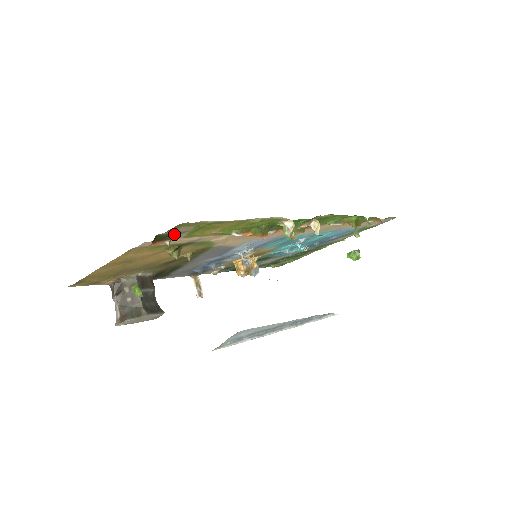
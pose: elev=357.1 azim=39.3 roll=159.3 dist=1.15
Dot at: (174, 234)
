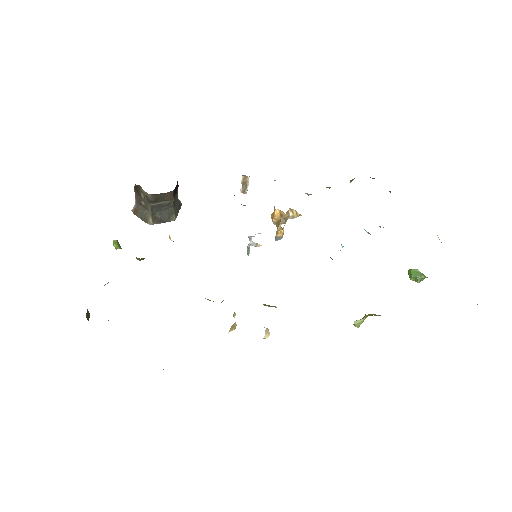
Dot at: occluded
